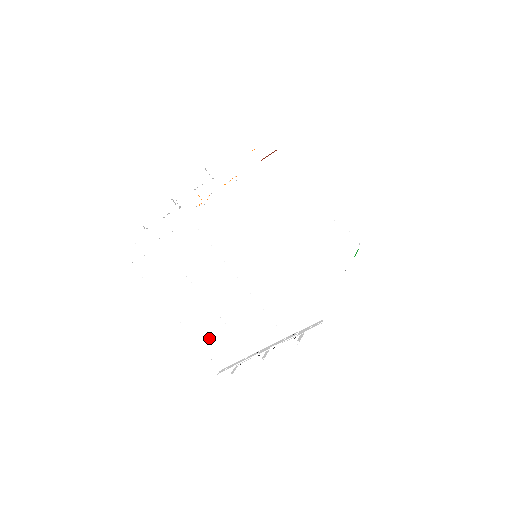
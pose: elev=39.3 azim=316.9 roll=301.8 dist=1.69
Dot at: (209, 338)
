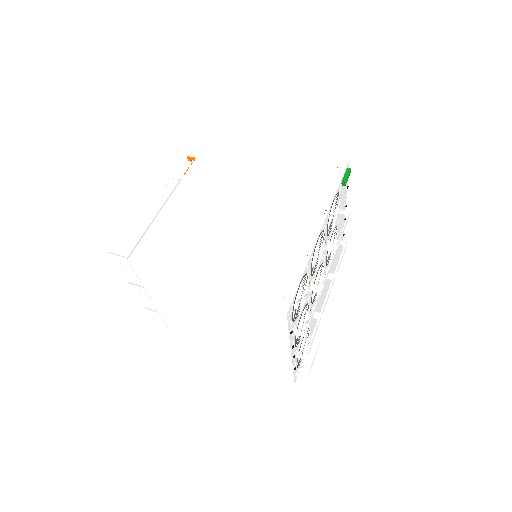
Dot at: (260, 359)
